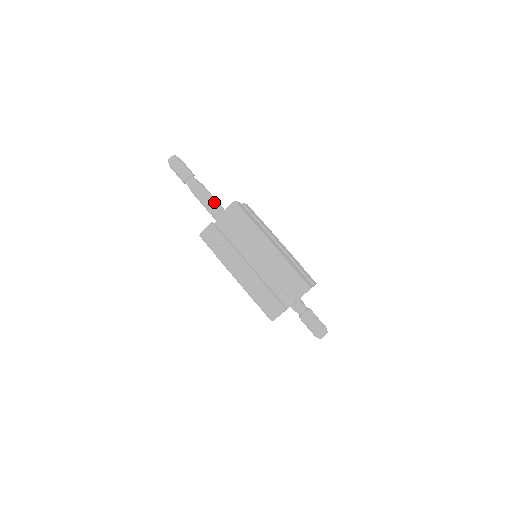
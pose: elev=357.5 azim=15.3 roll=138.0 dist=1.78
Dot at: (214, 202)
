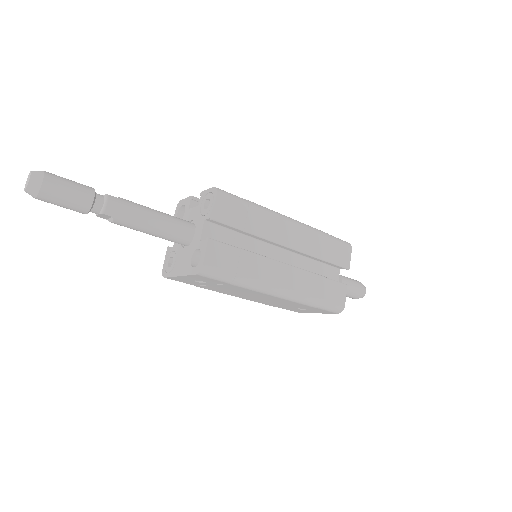
Dot at: (164, 214)
